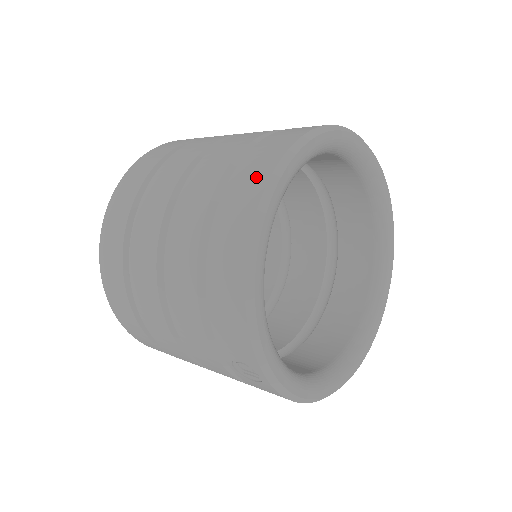
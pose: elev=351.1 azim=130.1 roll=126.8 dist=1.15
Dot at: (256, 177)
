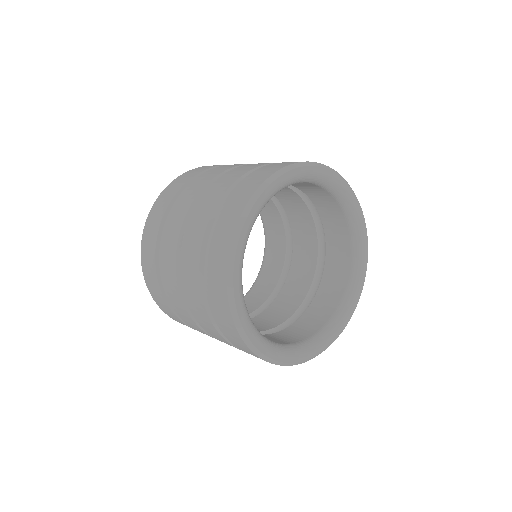
Dot at: (222, 246)
